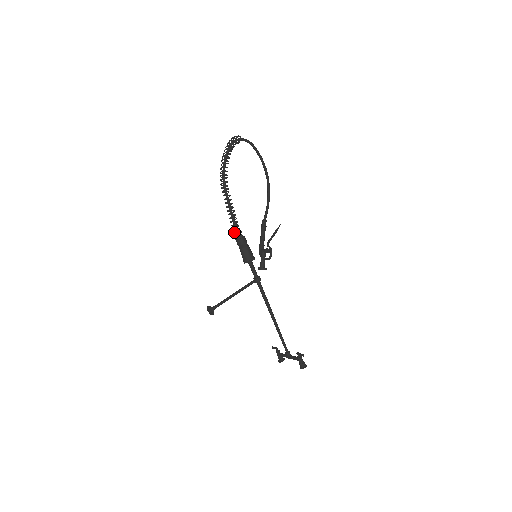
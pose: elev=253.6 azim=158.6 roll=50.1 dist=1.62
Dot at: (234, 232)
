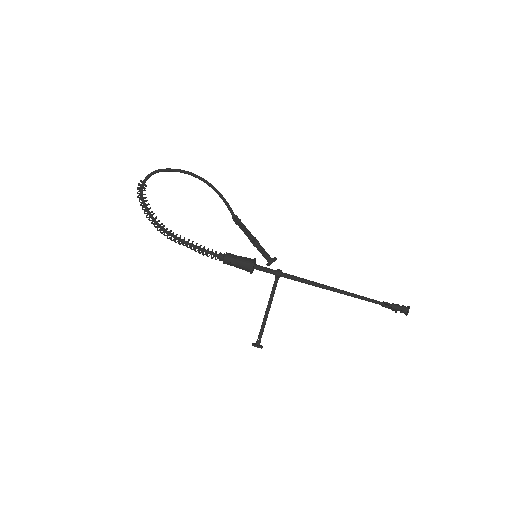
Dot at: occluded
